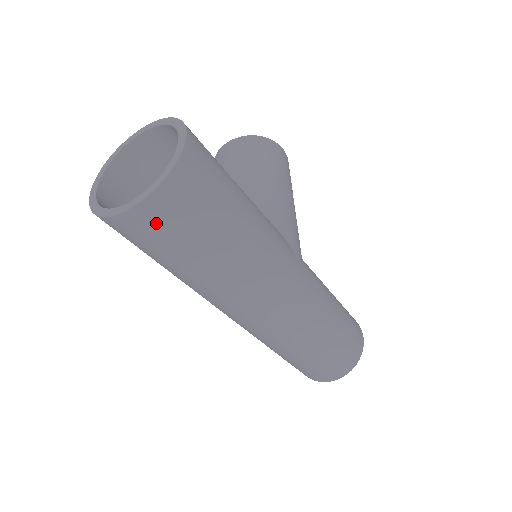
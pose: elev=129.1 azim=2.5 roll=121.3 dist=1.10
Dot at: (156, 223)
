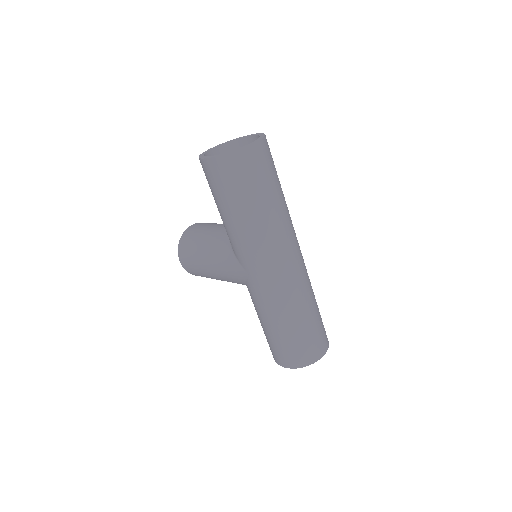
Dot at: (264, 156)
